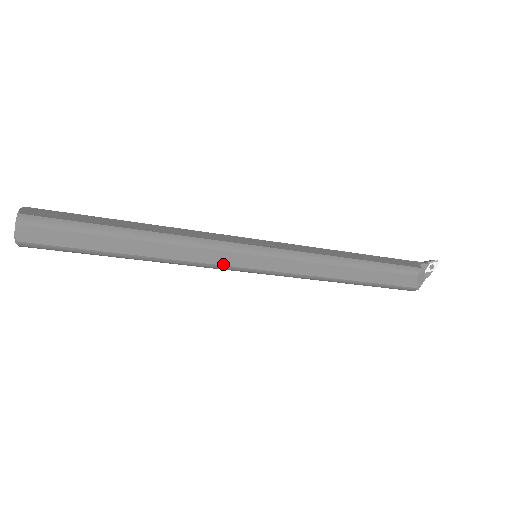
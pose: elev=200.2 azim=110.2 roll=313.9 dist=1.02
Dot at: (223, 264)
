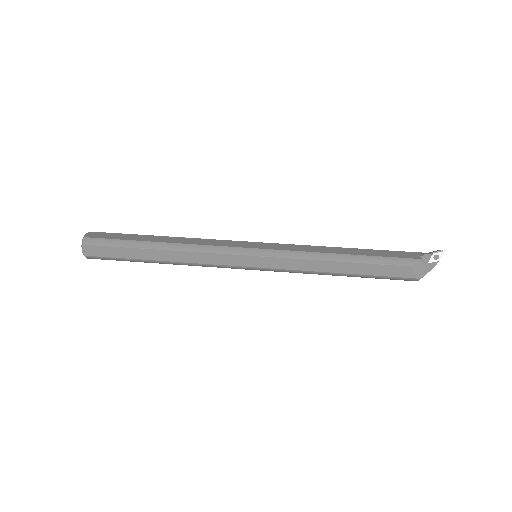
Dot at: (225, 264)
